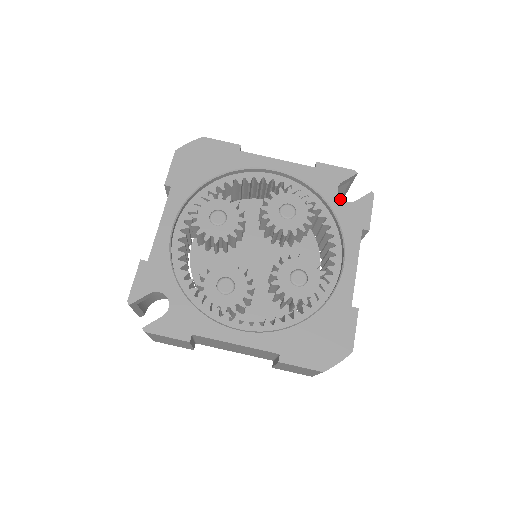
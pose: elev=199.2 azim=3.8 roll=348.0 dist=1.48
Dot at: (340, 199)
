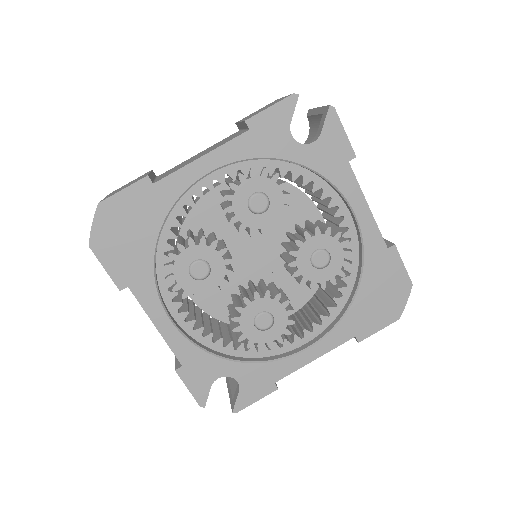
Dot at: (303, 146)
